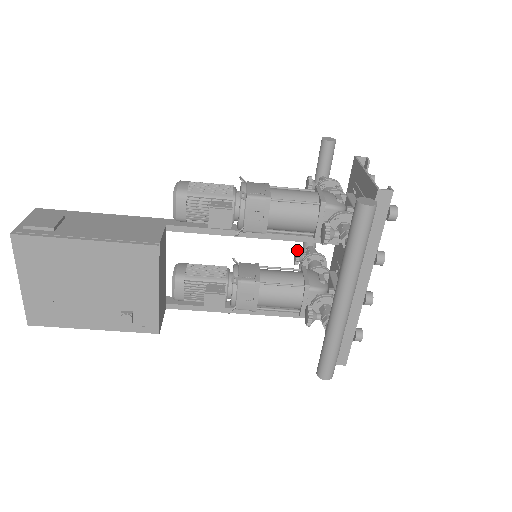
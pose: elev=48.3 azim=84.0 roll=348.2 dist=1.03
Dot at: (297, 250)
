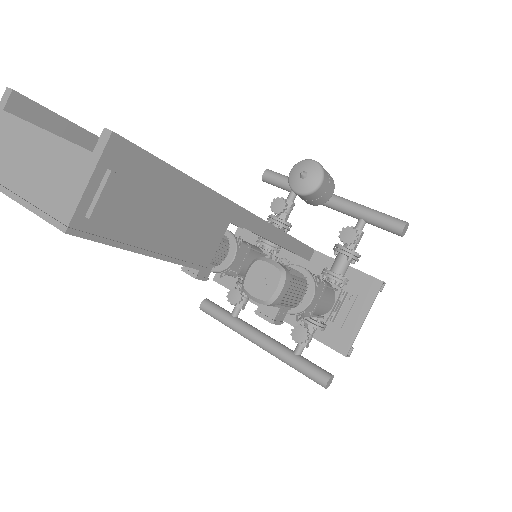
Dot at: (285, 209)
